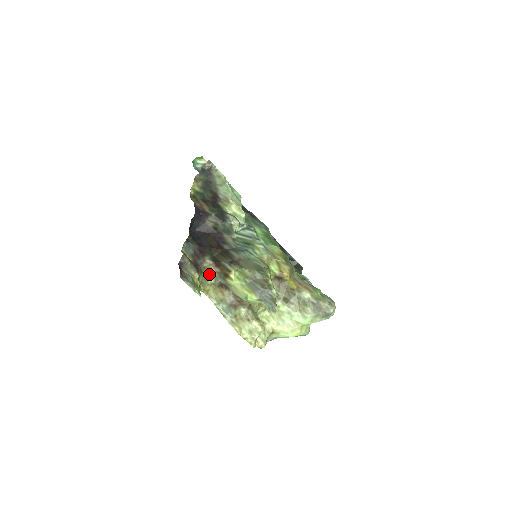
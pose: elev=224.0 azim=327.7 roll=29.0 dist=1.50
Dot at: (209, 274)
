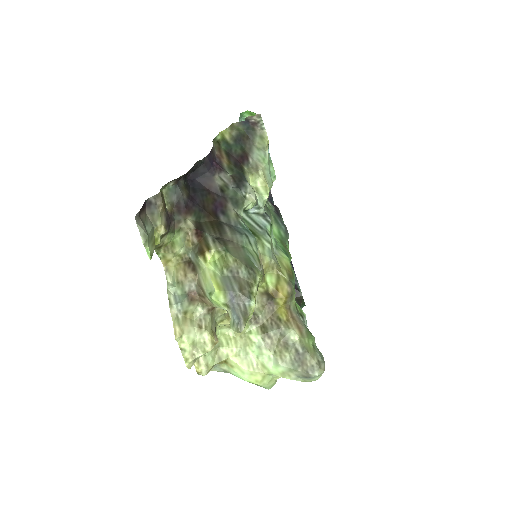
Dot at: (182, 240)
